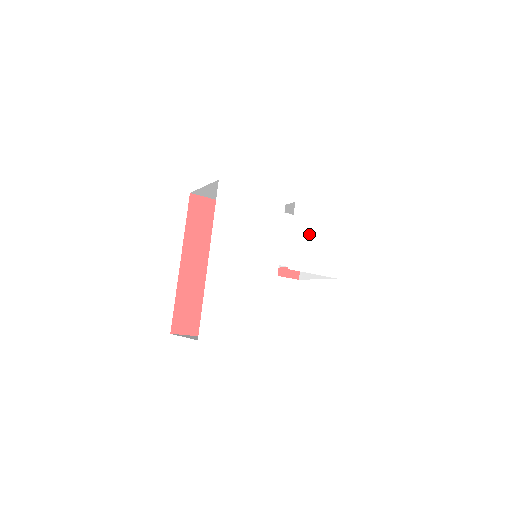
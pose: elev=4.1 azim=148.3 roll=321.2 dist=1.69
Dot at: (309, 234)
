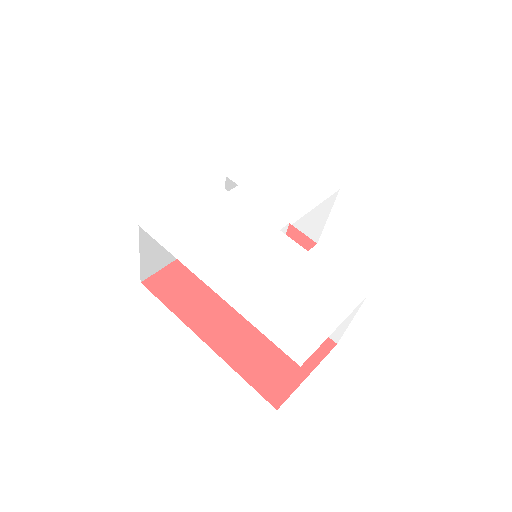
Dot at: (270, 185)
